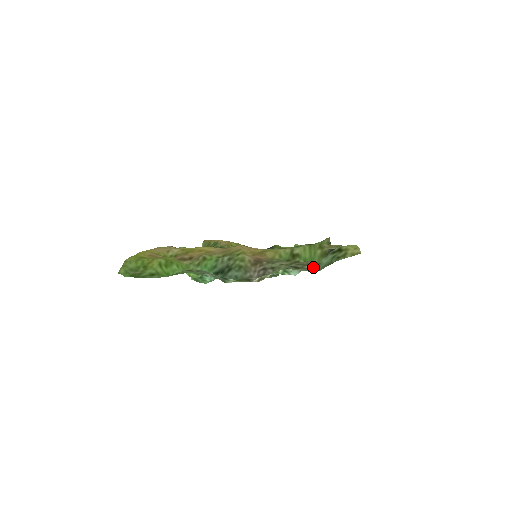
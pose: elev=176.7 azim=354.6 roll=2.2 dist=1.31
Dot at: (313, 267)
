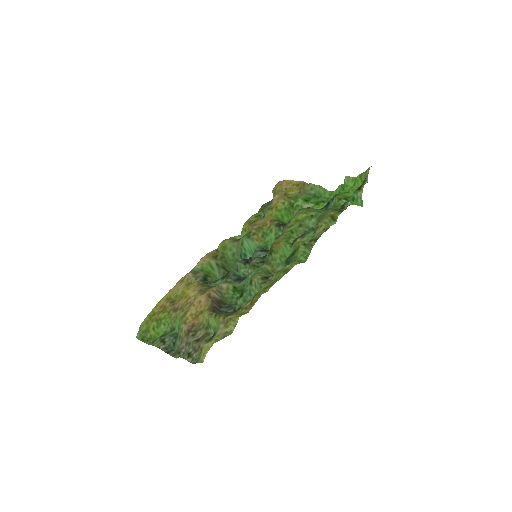
Dot at: (196, 357)
